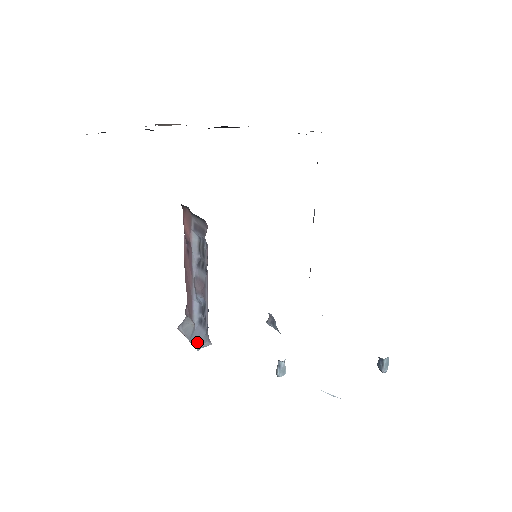
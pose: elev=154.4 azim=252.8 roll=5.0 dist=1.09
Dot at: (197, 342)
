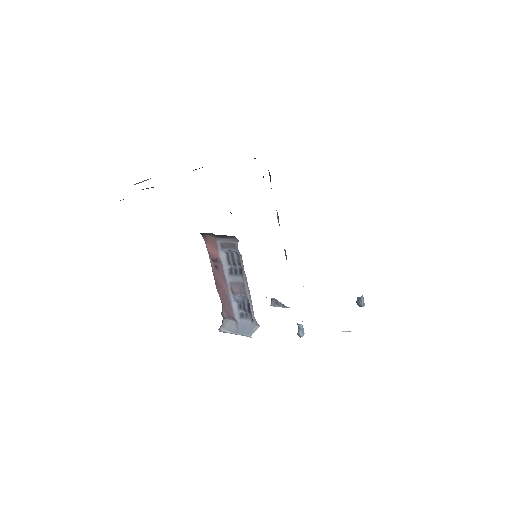
Dot at: (246, 331)
